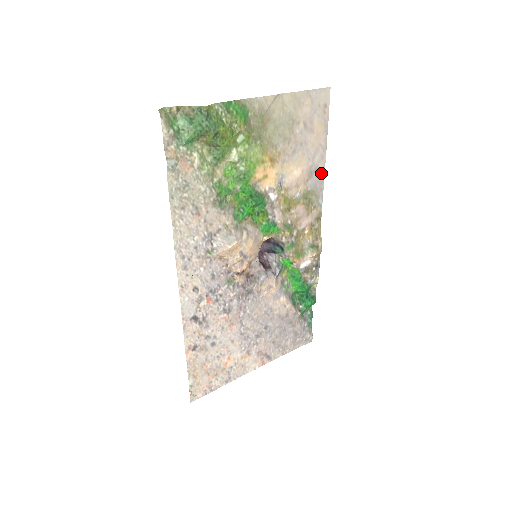
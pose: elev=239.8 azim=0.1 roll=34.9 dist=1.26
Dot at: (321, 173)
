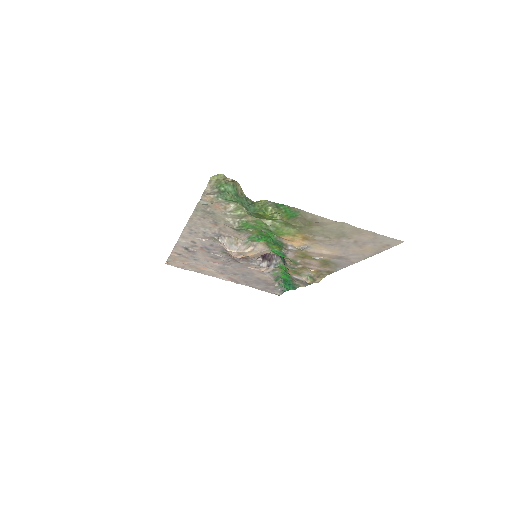
Dot at: (351, 262)
